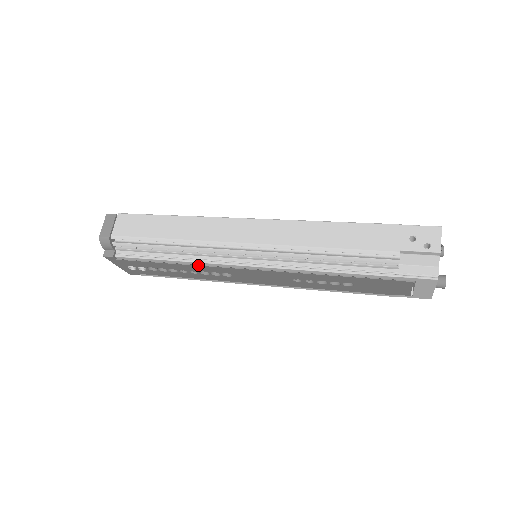
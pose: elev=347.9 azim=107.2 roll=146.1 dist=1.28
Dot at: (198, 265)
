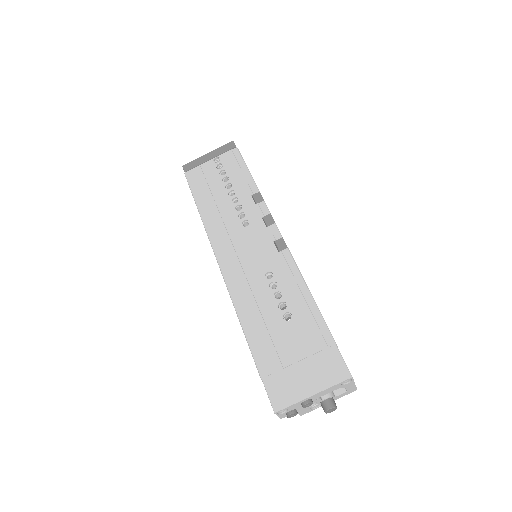
Dot at: occluded
